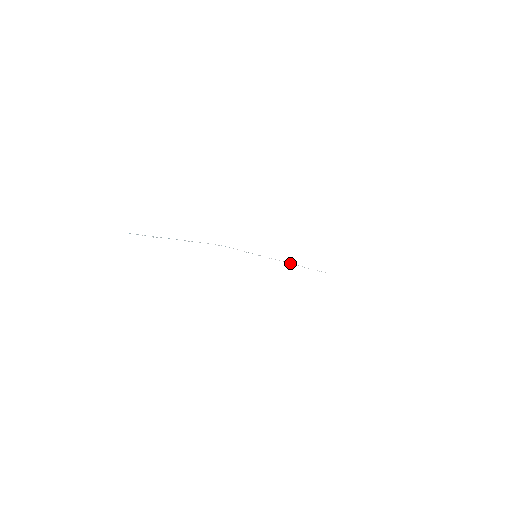
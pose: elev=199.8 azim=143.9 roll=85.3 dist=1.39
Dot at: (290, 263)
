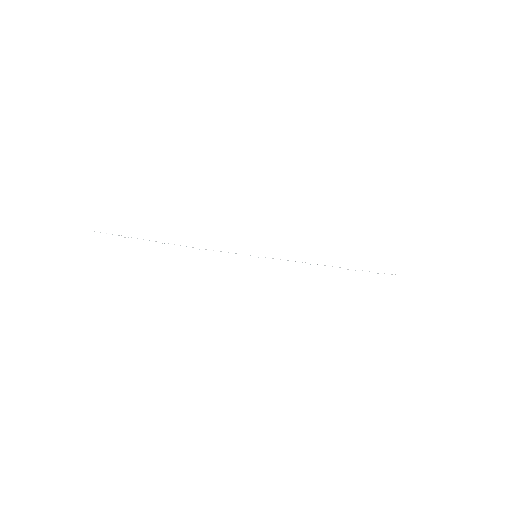
Dot at: occluded
